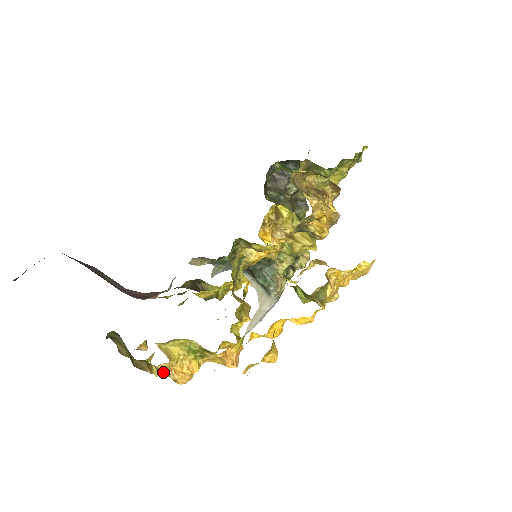
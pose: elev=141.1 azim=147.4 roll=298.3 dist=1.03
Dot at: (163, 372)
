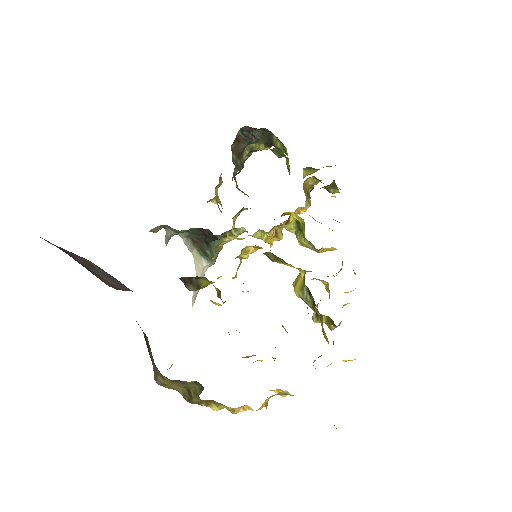
Dot at: occluded
